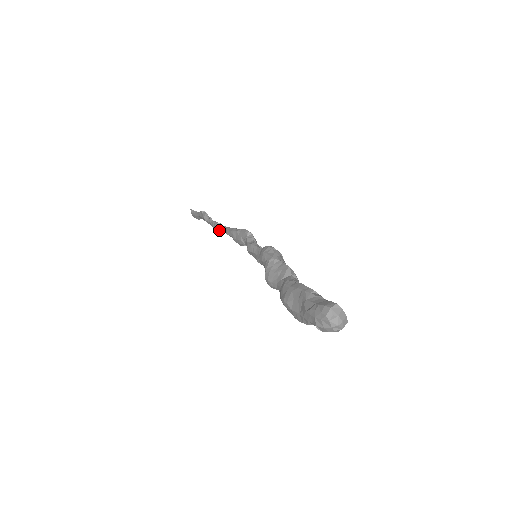
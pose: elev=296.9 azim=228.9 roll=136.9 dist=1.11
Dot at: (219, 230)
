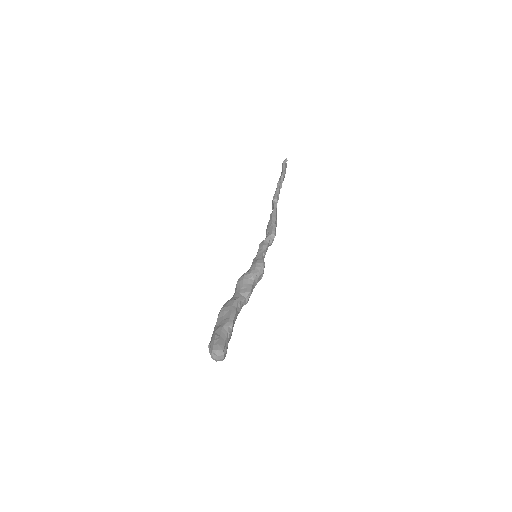
Dot at: (273, 203)
